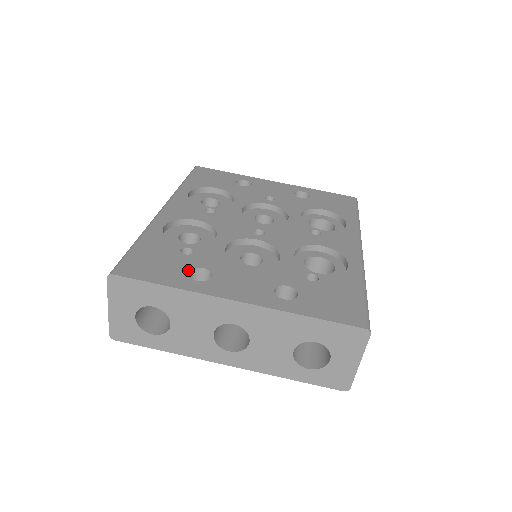
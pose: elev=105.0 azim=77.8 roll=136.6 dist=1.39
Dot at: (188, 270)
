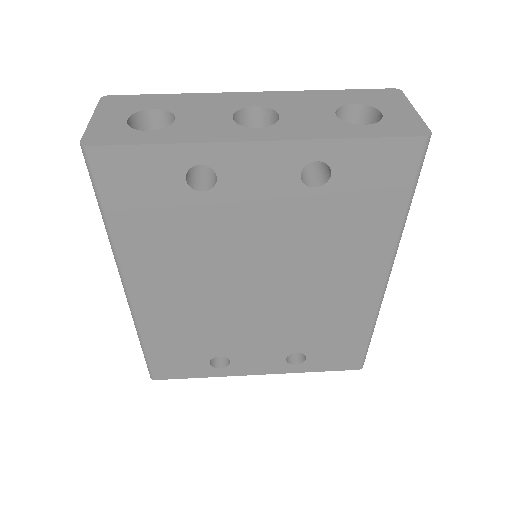
Dot at: occluded
